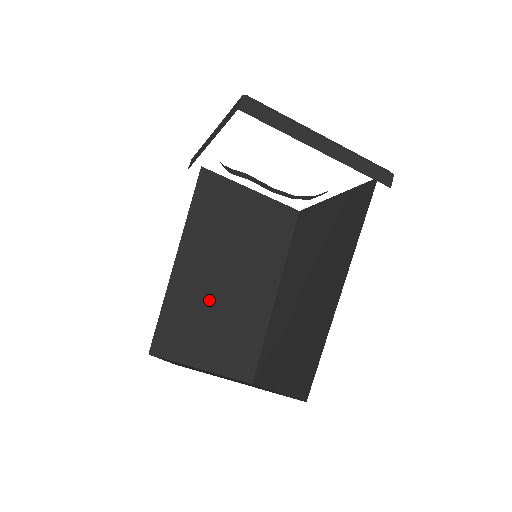
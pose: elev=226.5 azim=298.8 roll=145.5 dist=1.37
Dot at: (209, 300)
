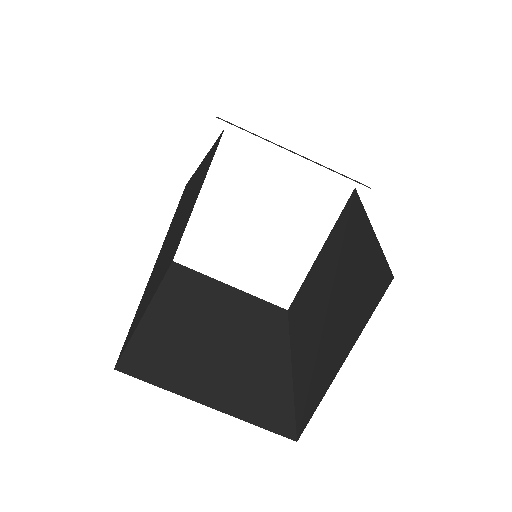
Dot at: (201, 342)
